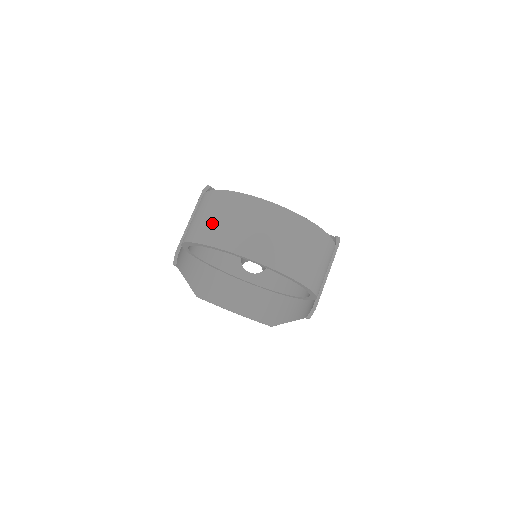
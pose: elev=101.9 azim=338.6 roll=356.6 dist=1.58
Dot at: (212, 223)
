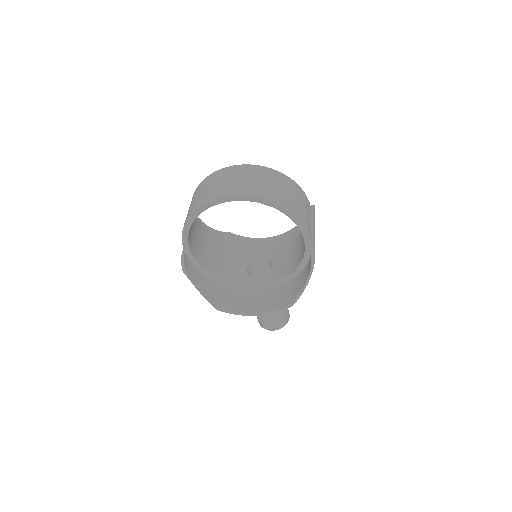
Dot at: (196, 200)
